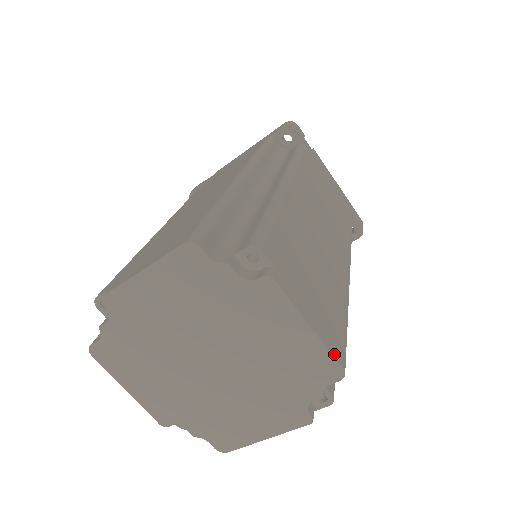
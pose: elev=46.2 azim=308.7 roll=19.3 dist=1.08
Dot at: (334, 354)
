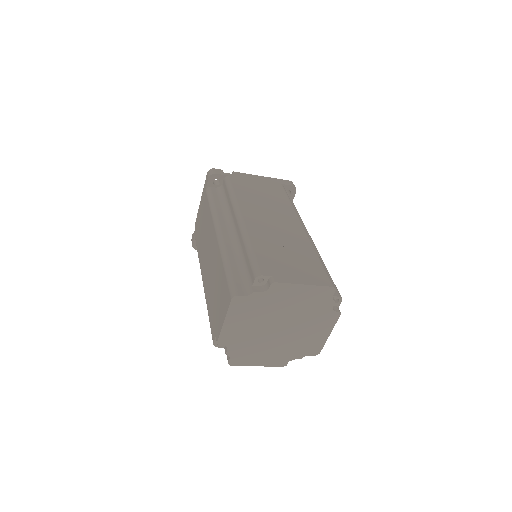
Dot at: (323, 346)
